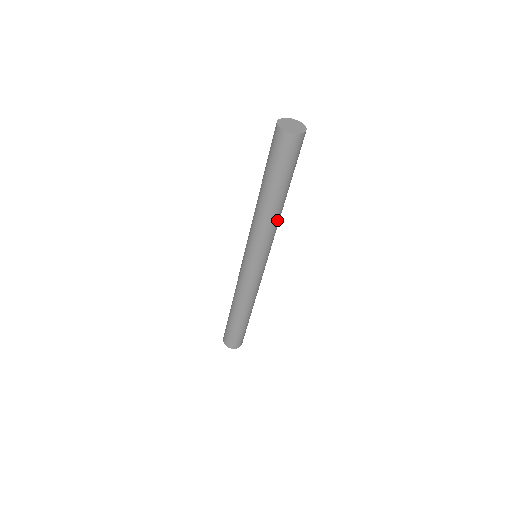
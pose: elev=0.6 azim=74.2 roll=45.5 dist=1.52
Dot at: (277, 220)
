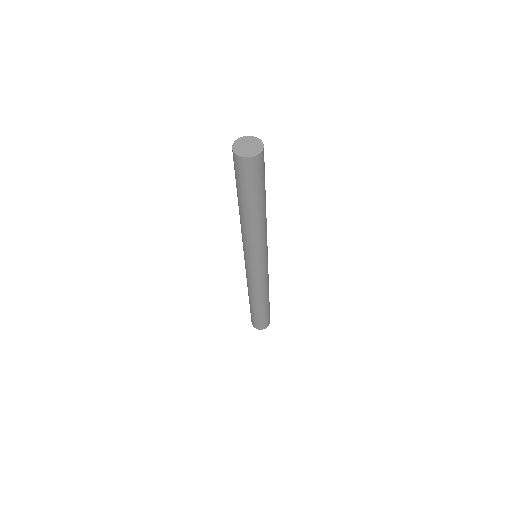
Dot at: (261, 229)
